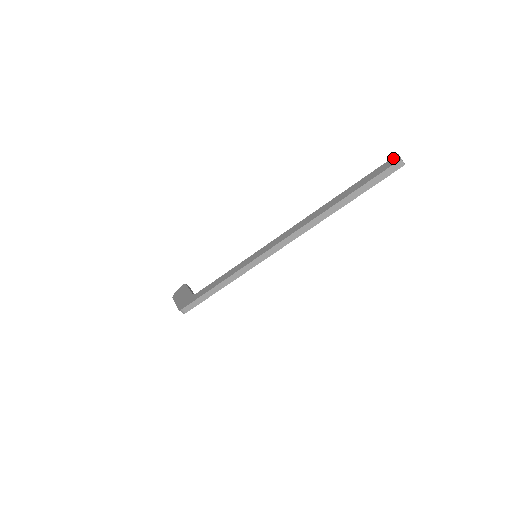
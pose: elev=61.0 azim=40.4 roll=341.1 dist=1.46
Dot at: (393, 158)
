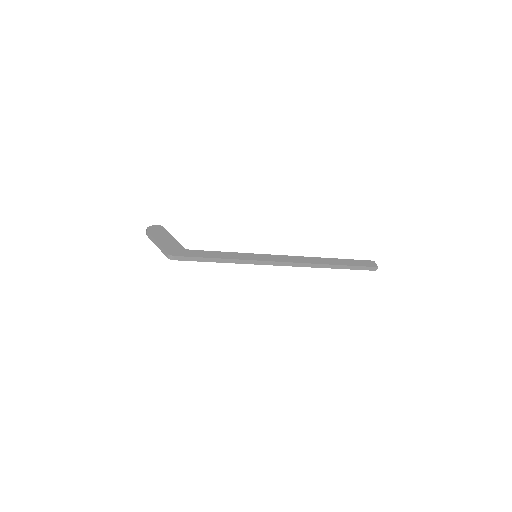
Dot at: (372, 261)
